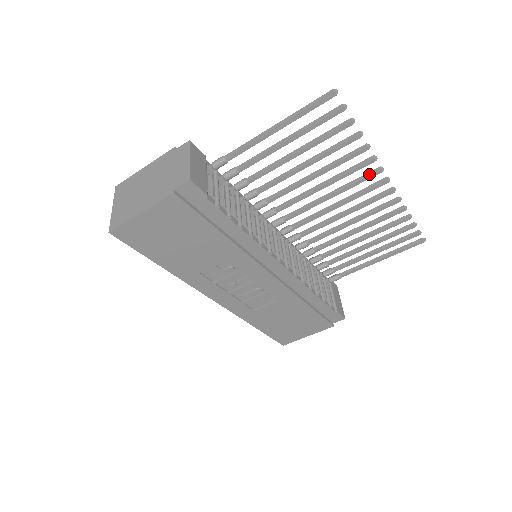
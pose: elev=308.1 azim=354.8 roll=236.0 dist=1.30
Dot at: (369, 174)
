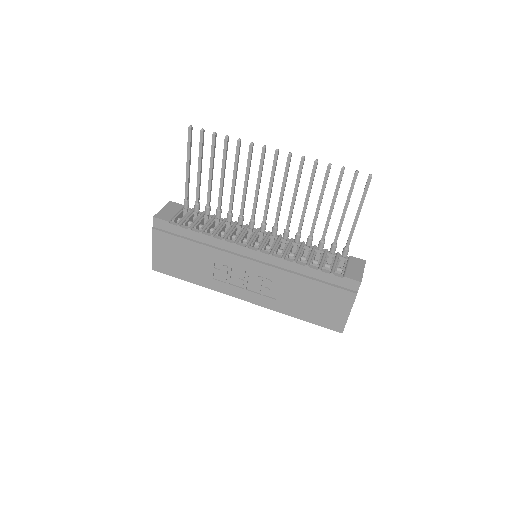
Dot at: (261, 156)
